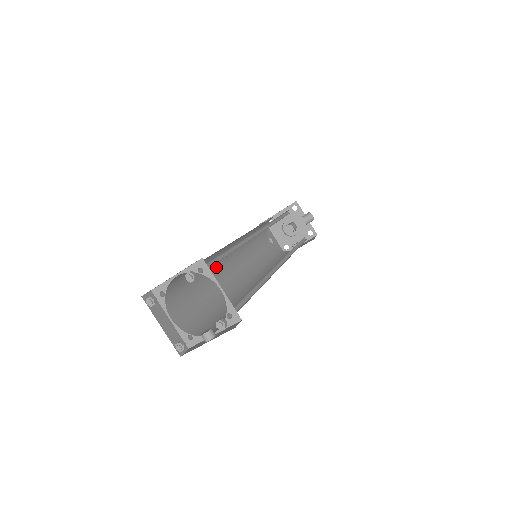
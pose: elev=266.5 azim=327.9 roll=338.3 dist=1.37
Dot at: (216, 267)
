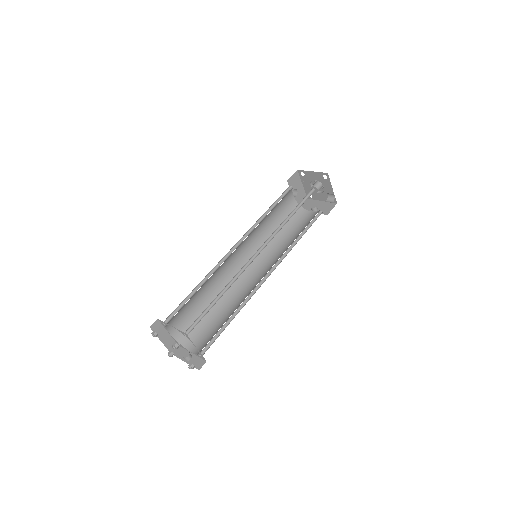
Dot at: (218, 269)
